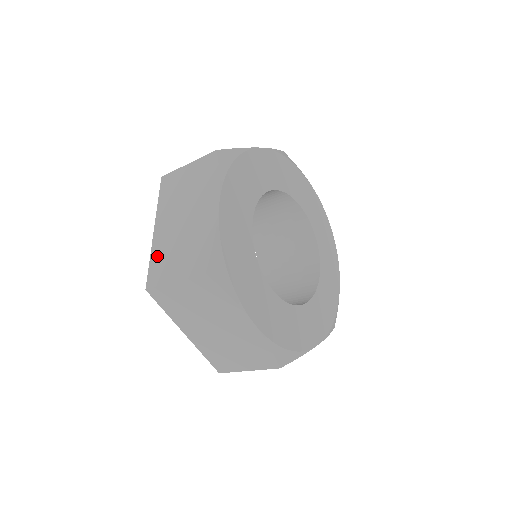
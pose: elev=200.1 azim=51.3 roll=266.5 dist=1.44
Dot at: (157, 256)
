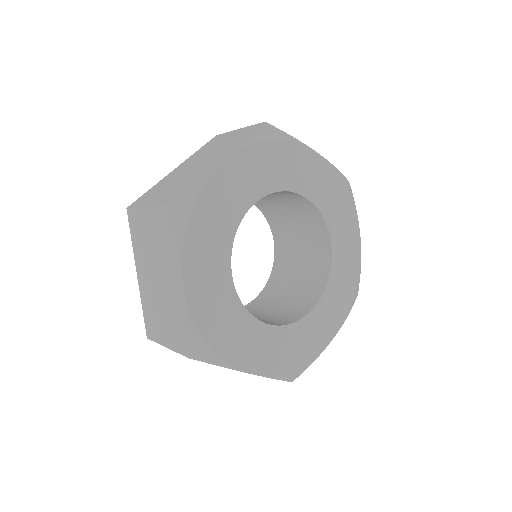
Dot at: (147, 308)
